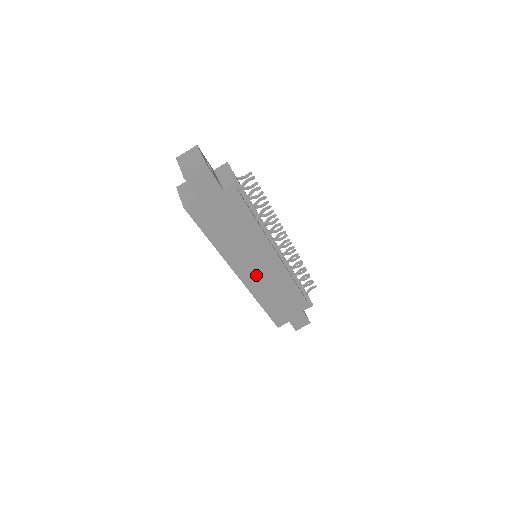
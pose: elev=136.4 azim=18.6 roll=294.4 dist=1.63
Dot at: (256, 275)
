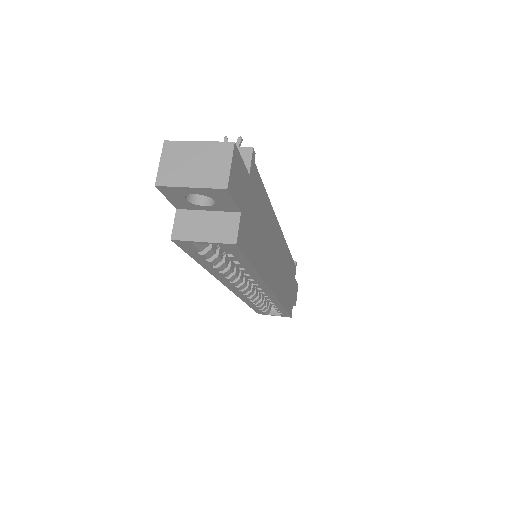
Dot at: (277, 274)
